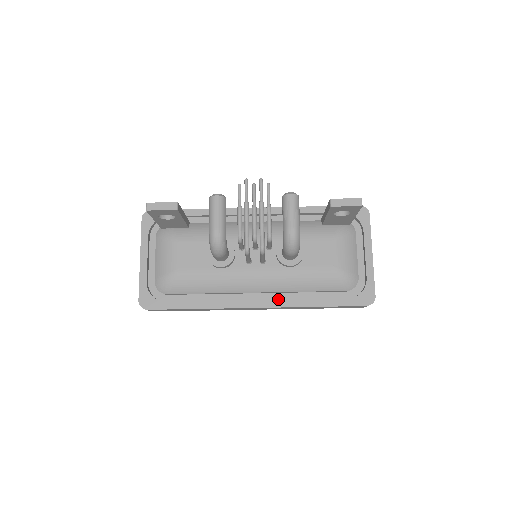
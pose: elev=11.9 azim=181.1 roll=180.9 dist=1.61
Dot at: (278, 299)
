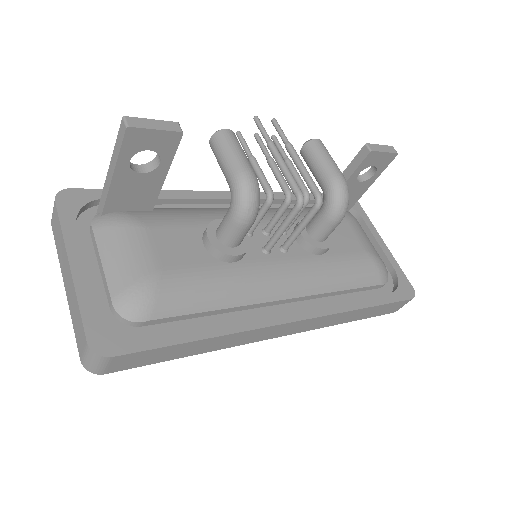
Dot at: occluded
